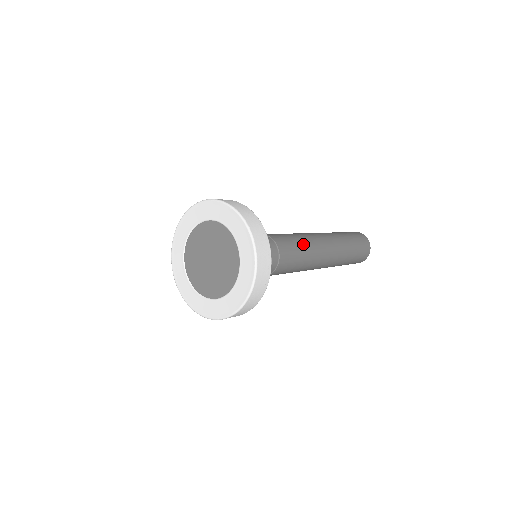
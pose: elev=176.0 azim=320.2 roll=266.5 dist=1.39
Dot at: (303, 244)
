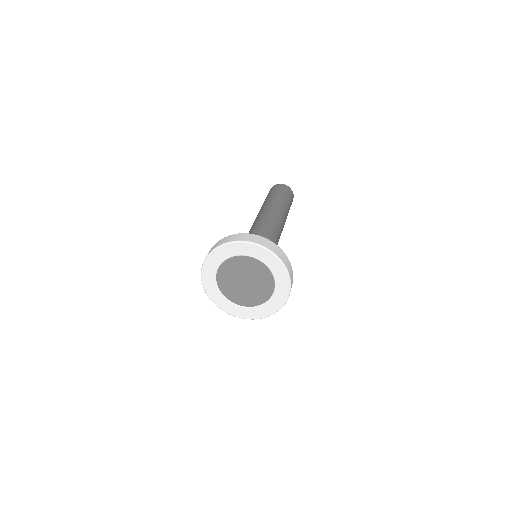
Dot at: occluded
